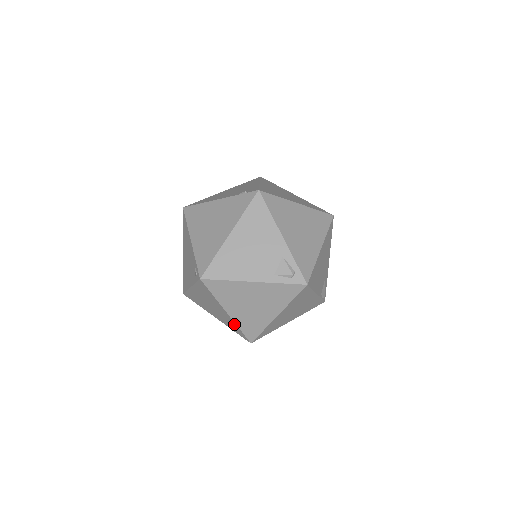
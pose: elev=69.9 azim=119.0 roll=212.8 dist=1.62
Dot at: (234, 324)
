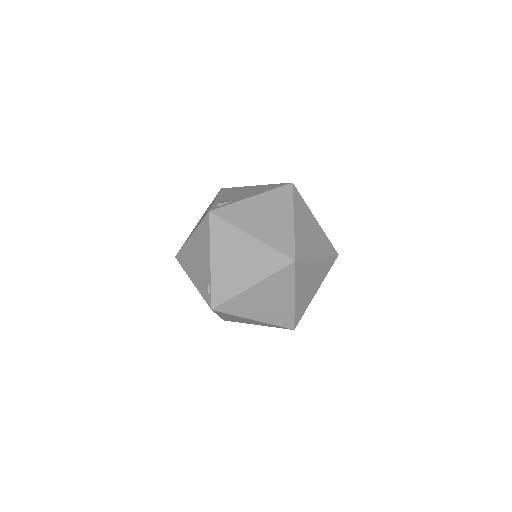
Dot at: occluded
